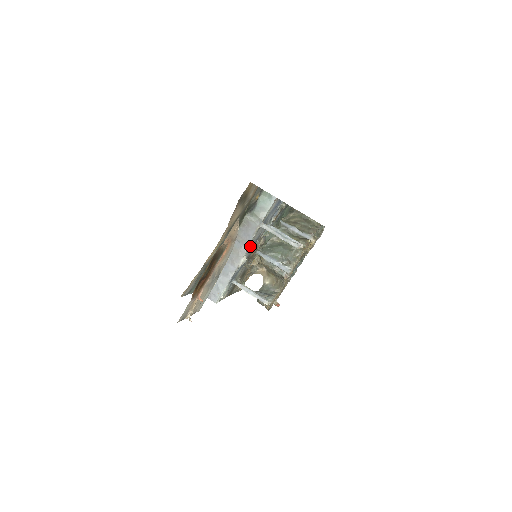
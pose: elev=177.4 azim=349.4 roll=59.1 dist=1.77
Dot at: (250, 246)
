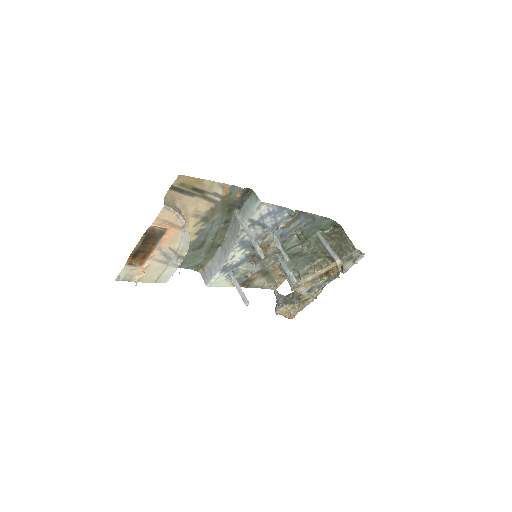
Dot at: (241, 243)
